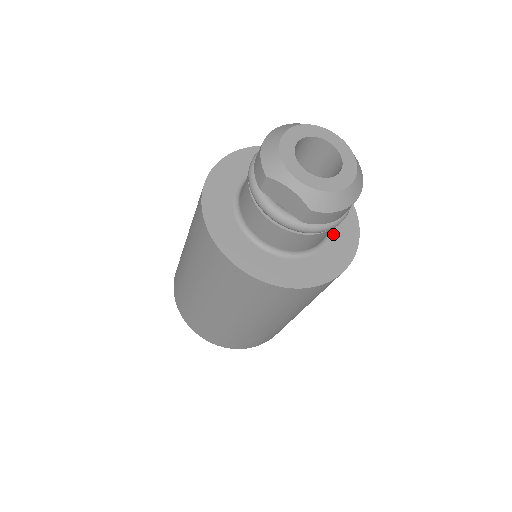
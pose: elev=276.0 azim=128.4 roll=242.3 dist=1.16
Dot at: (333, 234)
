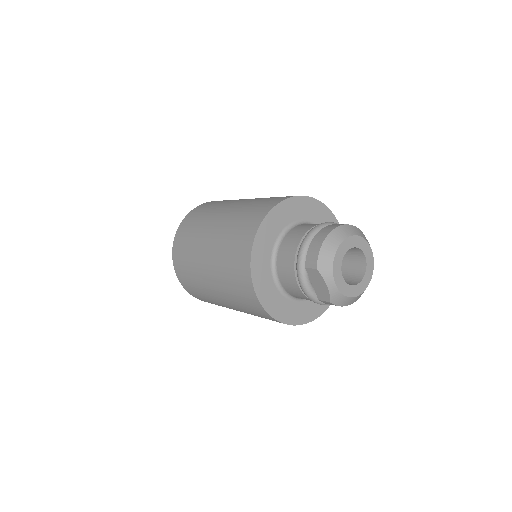
Dot at: occluded
